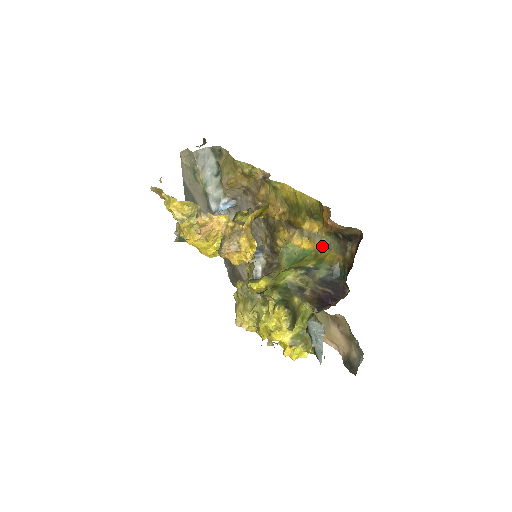
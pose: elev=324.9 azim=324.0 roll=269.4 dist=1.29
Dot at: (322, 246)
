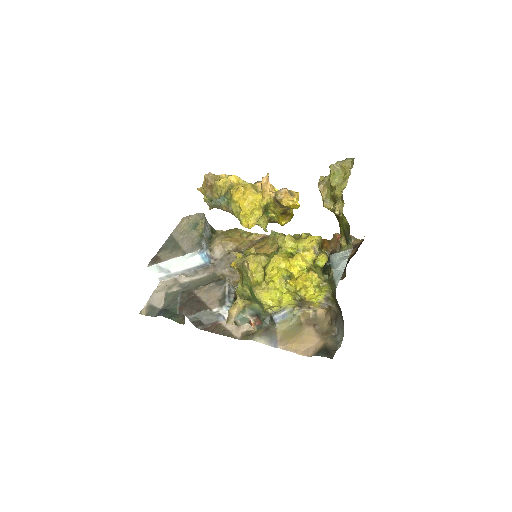
Dot at: occluded
